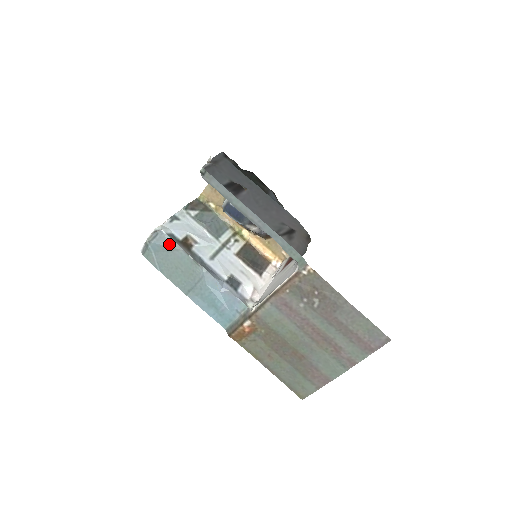
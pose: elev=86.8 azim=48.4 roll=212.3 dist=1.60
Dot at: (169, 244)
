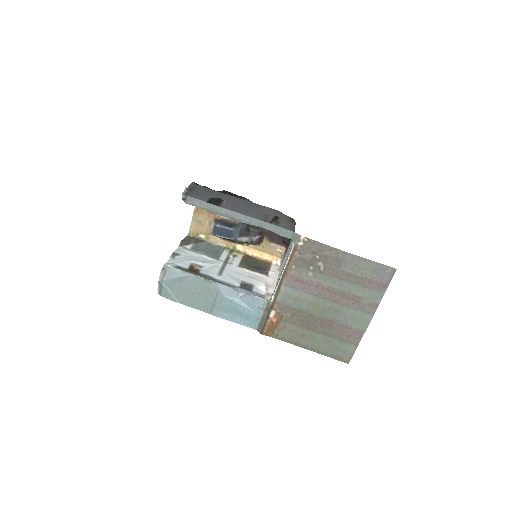
Dot at: (179, 275)
